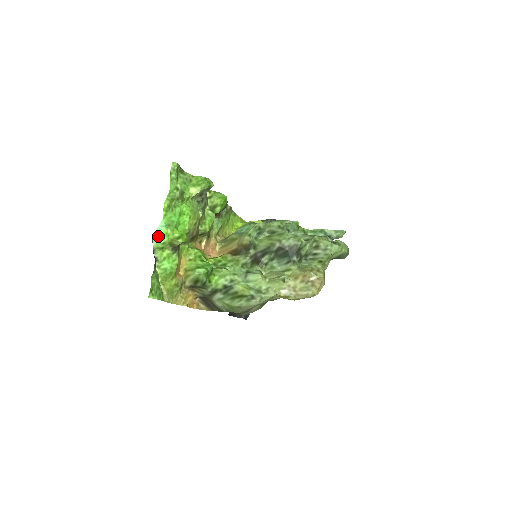
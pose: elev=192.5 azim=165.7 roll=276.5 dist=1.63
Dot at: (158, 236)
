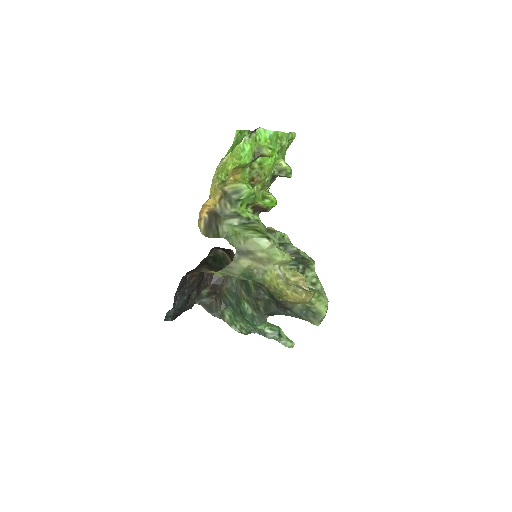
Dot at: (263, 132)
